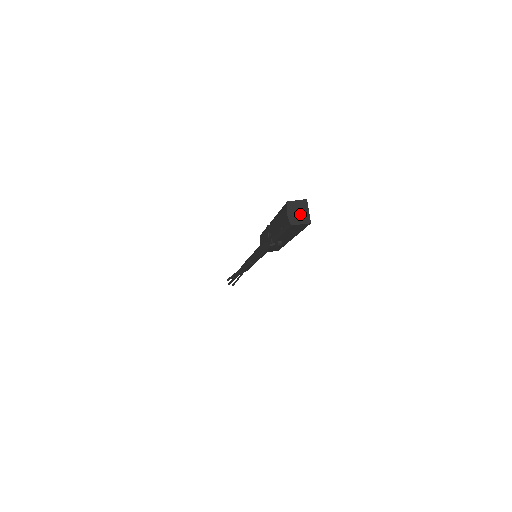
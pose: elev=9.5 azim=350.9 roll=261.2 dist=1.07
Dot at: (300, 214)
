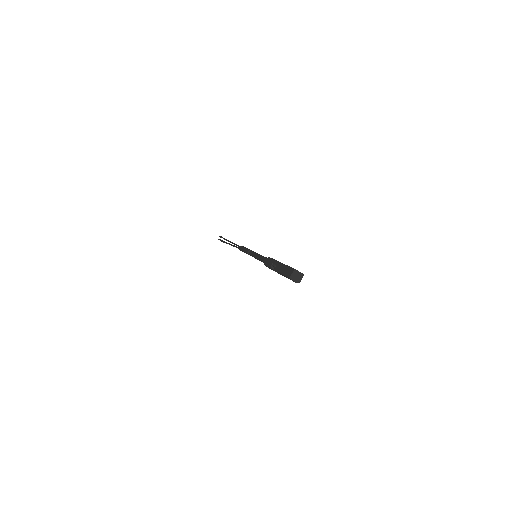
Dot at: (298, 276)
